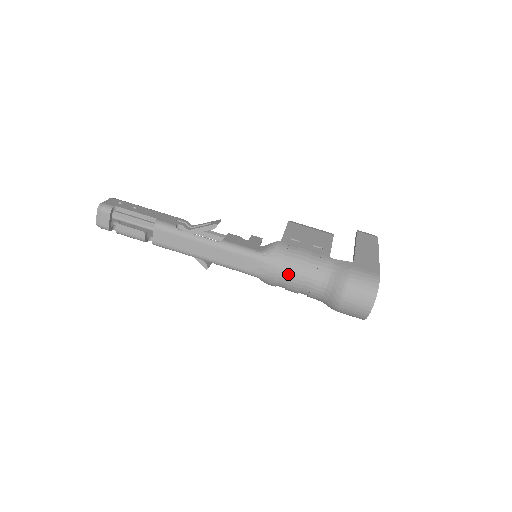
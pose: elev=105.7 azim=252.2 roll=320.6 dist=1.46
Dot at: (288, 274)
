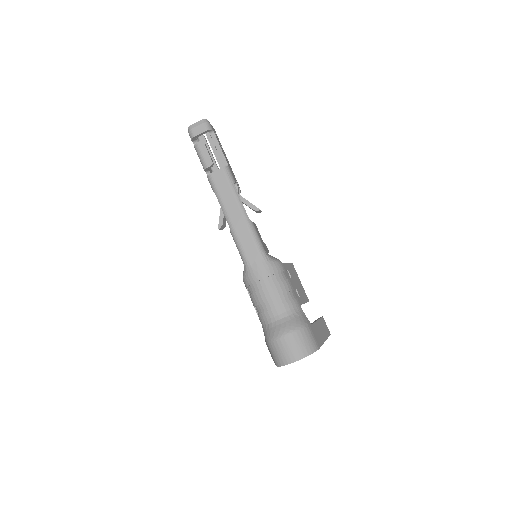
Dot at: (267, 285)
